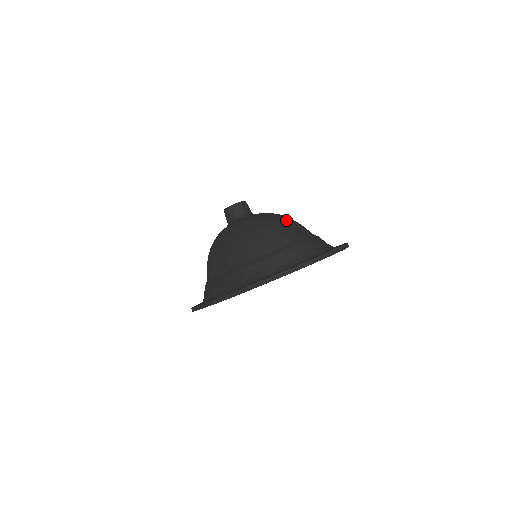
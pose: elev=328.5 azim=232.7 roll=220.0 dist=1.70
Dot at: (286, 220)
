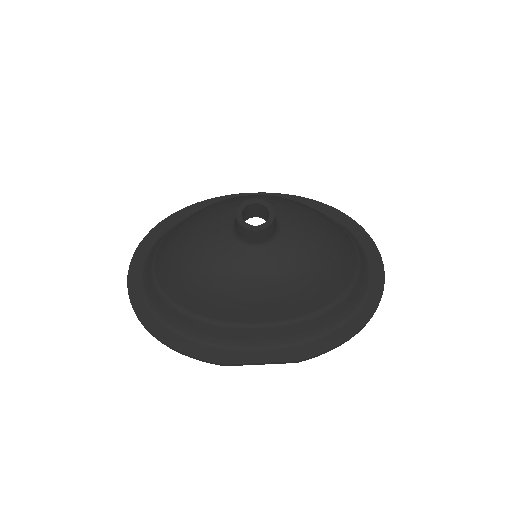
Dot at: (333, 227)
